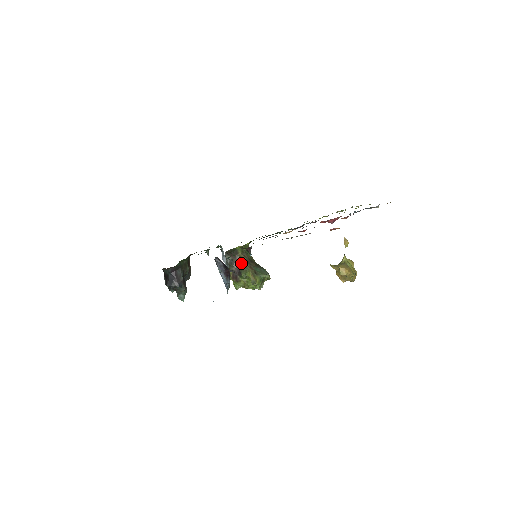
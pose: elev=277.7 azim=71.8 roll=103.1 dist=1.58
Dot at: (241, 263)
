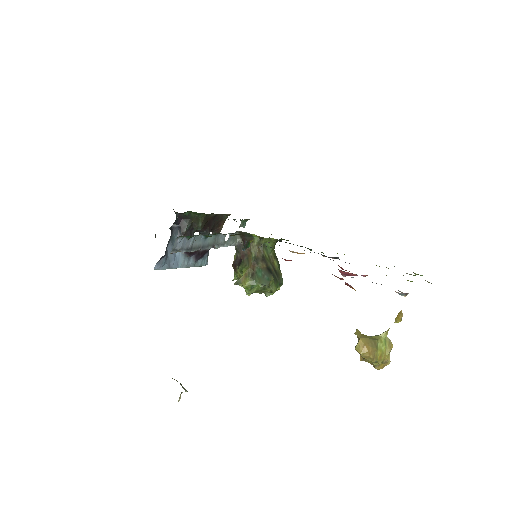
Dot at: (248, 254)
